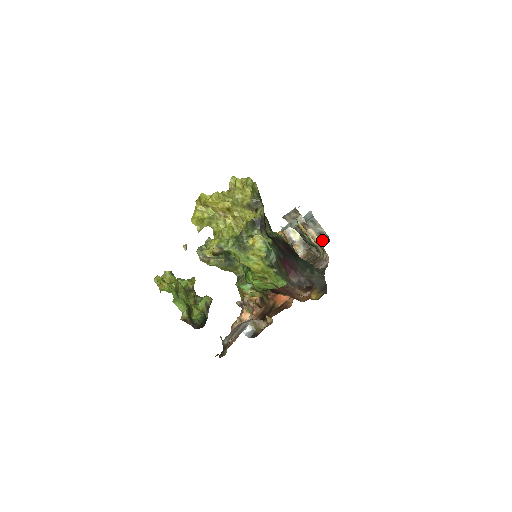
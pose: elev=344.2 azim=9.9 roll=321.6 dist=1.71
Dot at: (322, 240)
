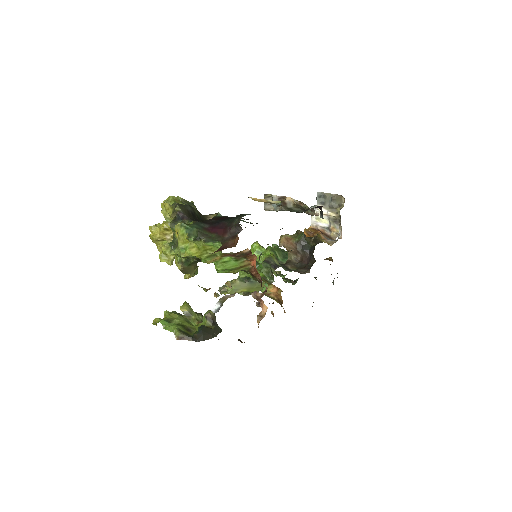
Dot at: (341, 203)
